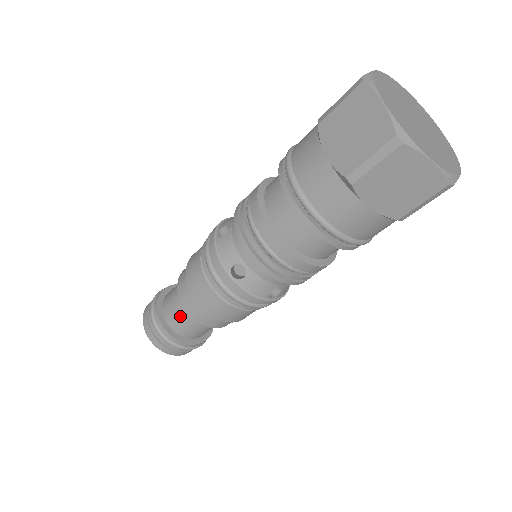
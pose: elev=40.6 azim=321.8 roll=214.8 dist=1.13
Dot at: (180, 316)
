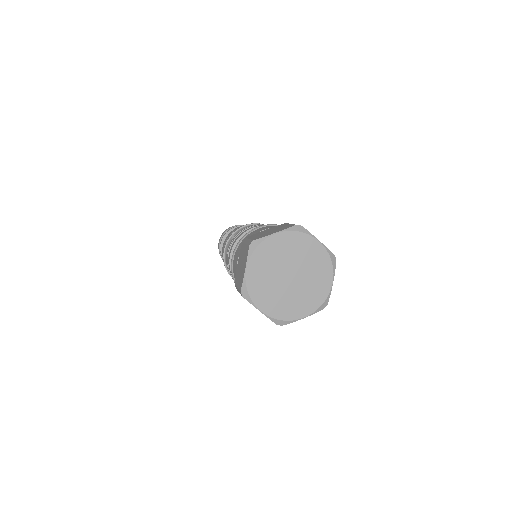
Dot at: occluded
